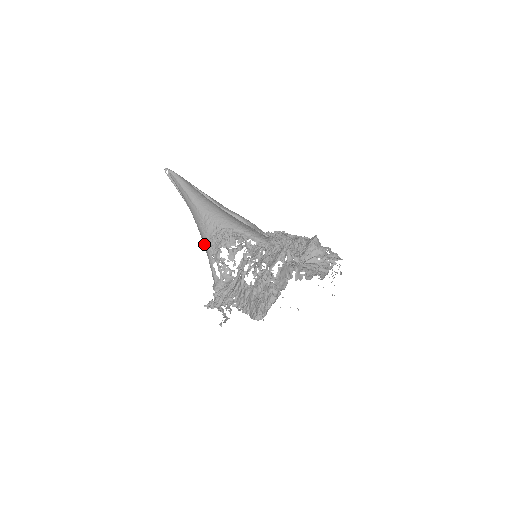
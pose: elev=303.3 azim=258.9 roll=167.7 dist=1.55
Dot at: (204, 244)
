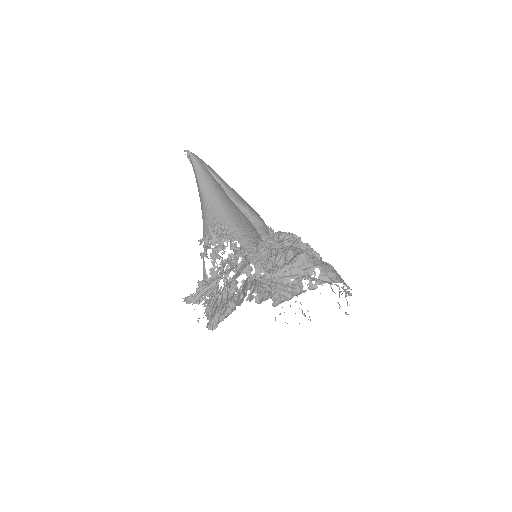
Dot at: (203, 234)
